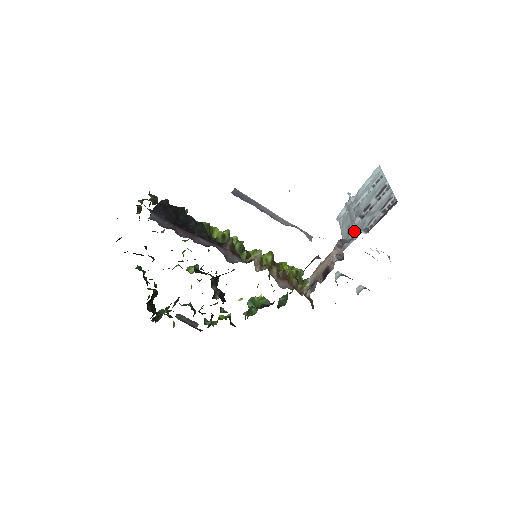
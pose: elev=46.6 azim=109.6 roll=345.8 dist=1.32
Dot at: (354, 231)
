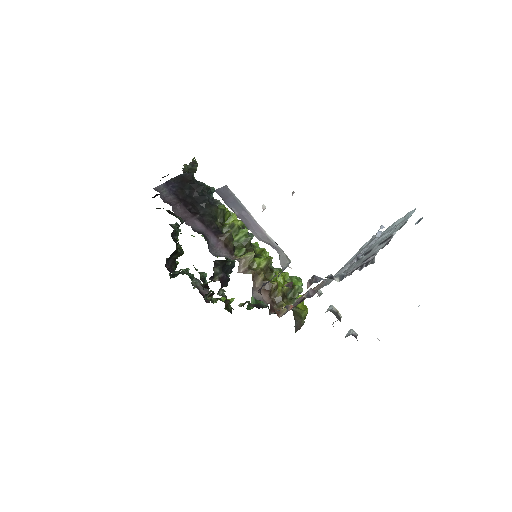
Dot at: (341, 272)
